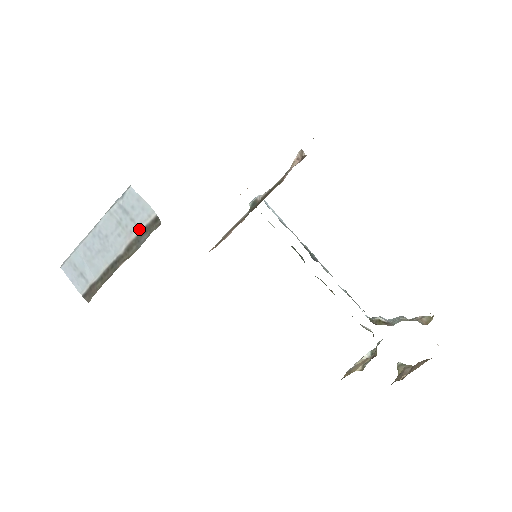
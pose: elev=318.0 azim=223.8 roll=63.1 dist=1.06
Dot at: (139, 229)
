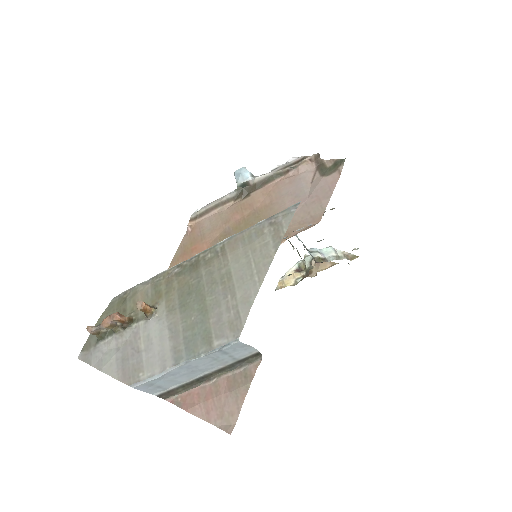
Dot at: (236, 360)
